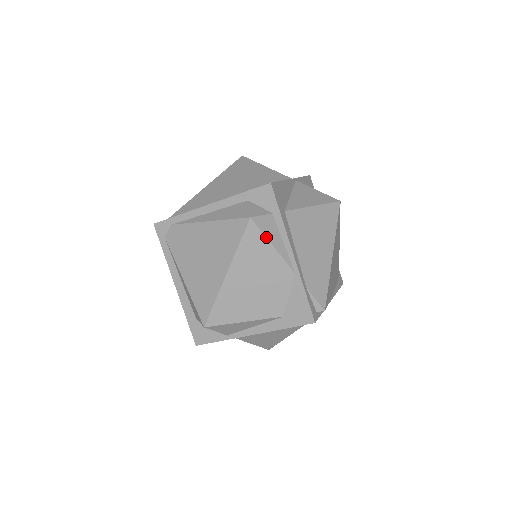
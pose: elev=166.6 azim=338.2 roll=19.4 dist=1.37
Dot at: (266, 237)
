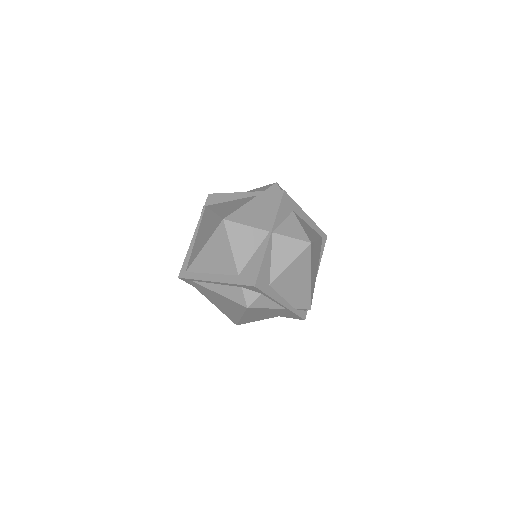
Dot at: (261, 308)
